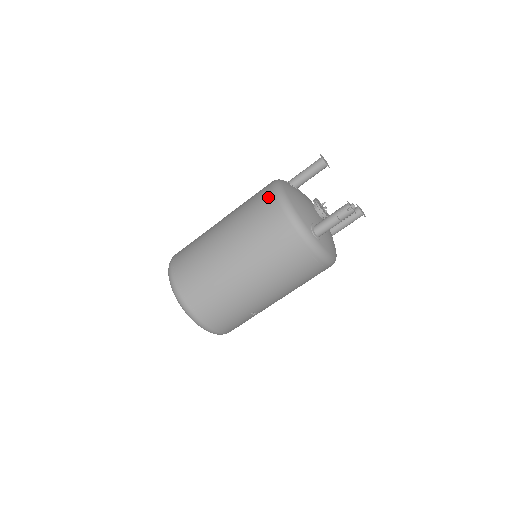
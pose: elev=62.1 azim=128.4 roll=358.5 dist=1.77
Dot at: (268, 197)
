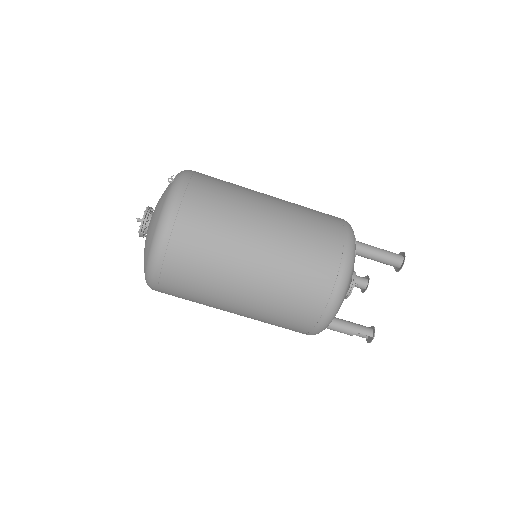
Dot at: (332, 277)
